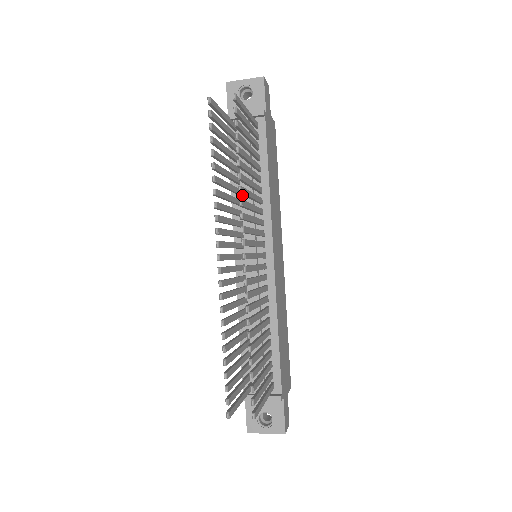
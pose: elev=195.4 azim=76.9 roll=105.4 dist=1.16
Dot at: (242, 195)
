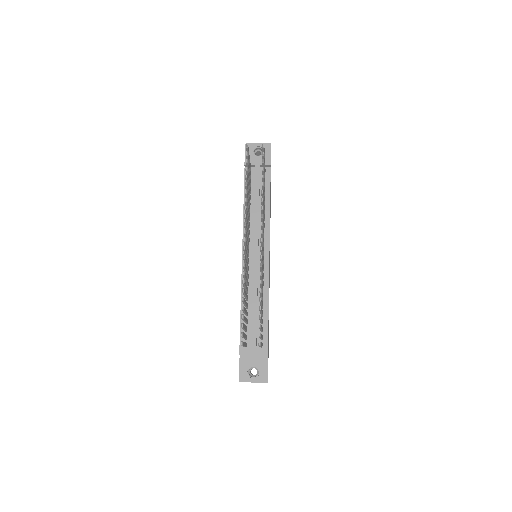
Dot at: (251, 214)
